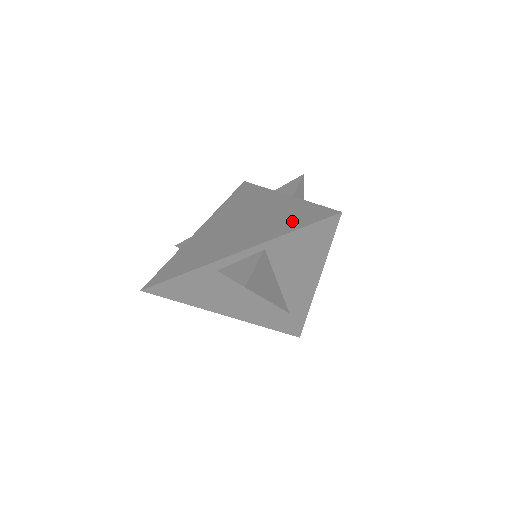
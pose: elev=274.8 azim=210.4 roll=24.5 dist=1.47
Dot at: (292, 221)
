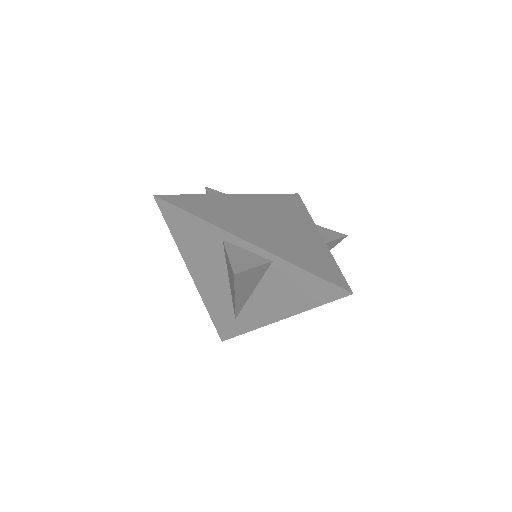
Dot at: (311, 262)
